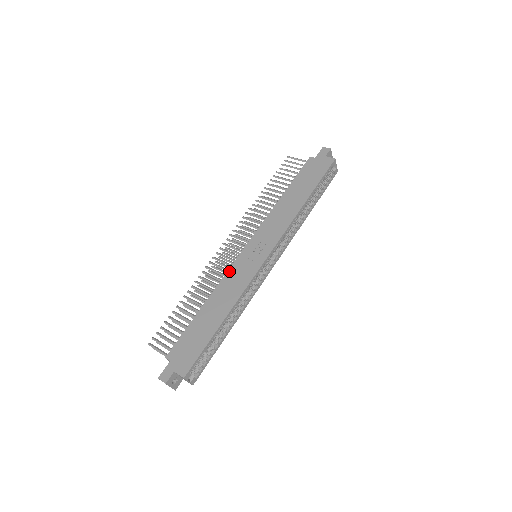
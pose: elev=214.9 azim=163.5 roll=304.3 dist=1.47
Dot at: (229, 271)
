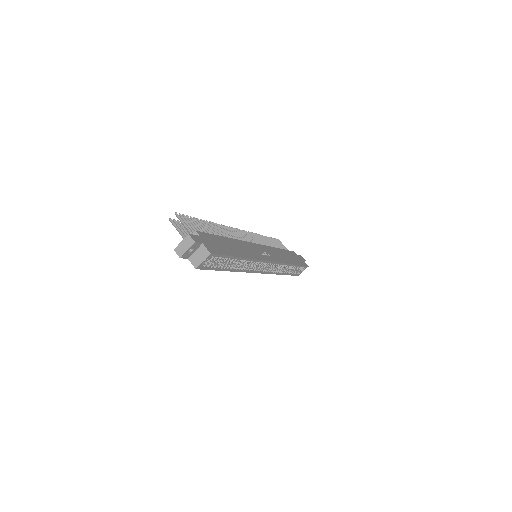
Dot at: (246, 242)
